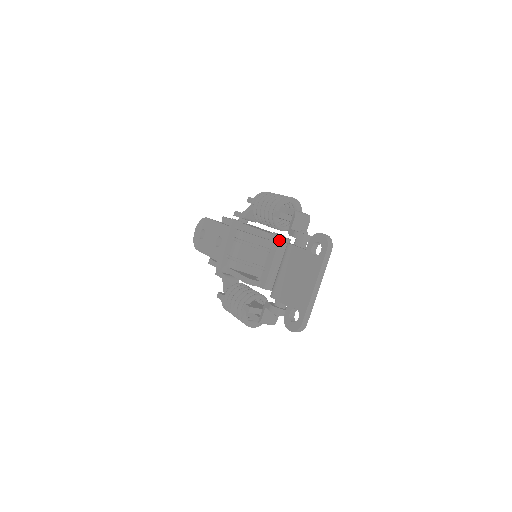
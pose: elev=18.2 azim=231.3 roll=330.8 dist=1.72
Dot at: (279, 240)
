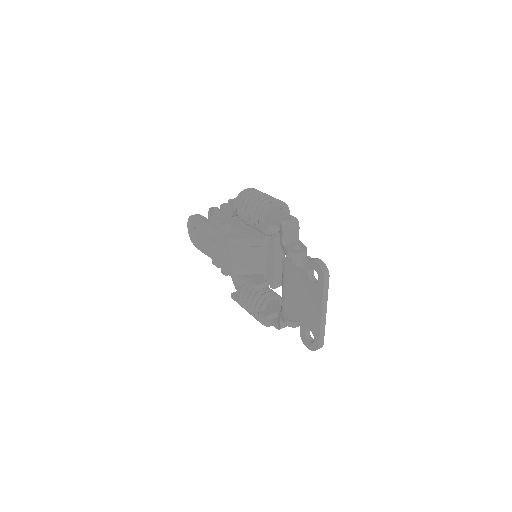
Dot at: (274, 242)
